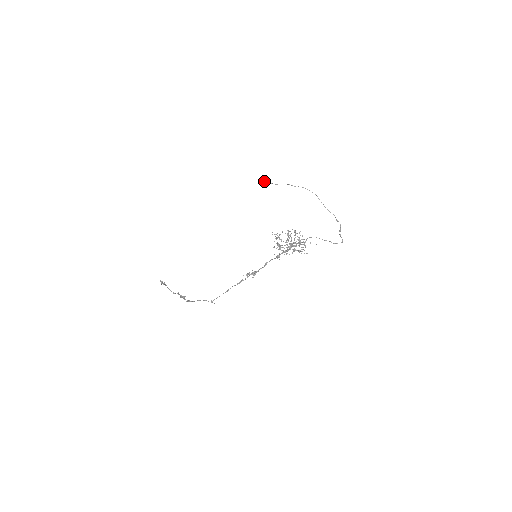
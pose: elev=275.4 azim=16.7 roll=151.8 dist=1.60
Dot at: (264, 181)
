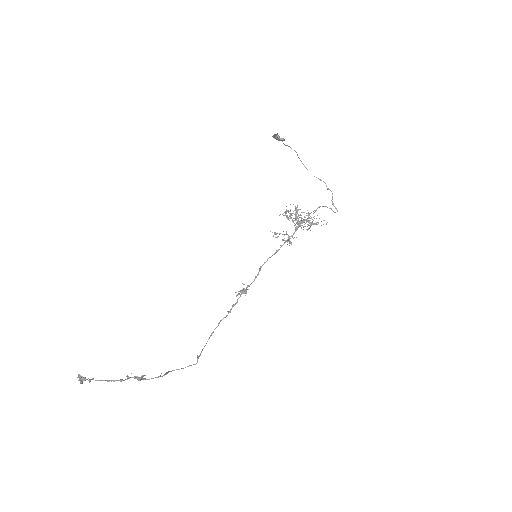
Dot at: (277, 139)
